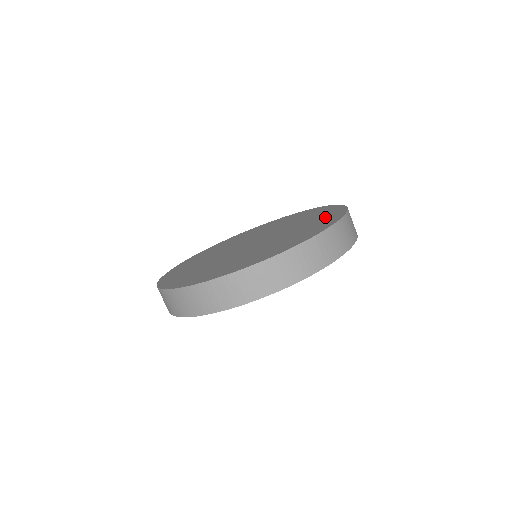
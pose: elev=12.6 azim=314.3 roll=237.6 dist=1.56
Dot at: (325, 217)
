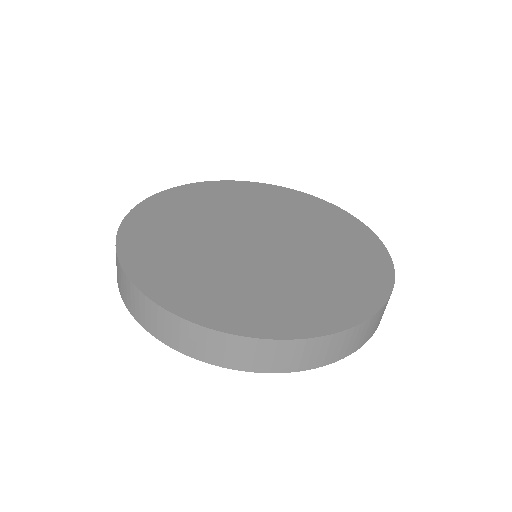
Dot at: (360, 280)
